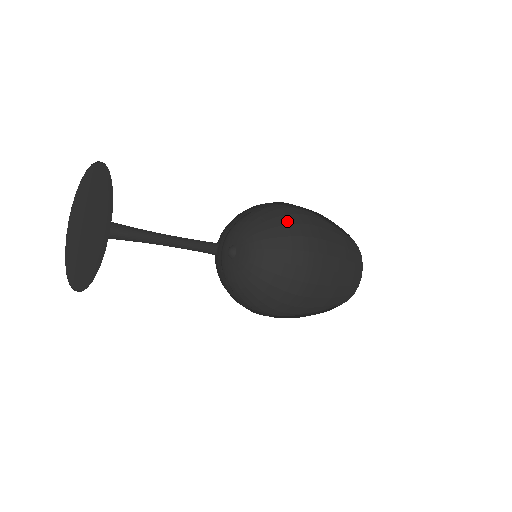
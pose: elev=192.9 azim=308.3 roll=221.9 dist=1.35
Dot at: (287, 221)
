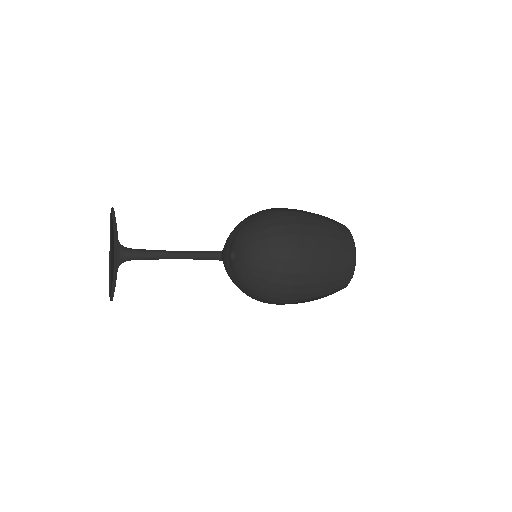
Dot at: (272, 233)
